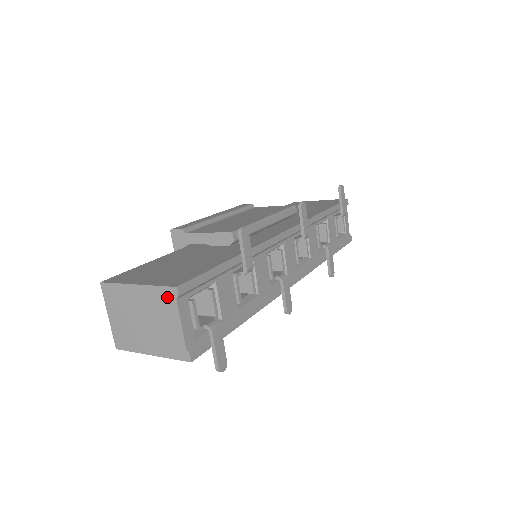
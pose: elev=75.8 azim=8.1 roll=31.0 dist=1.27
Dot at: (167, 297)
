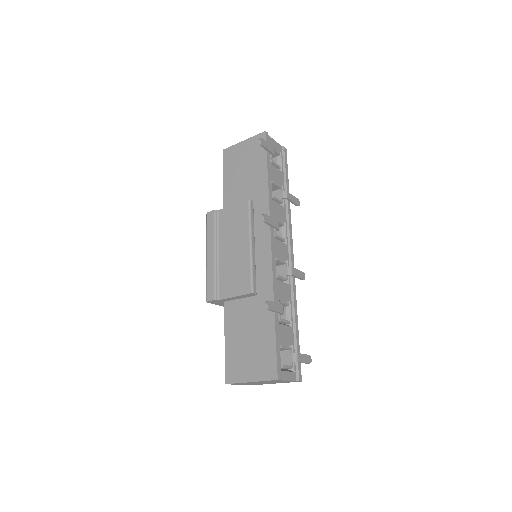
Dot at: occluded
